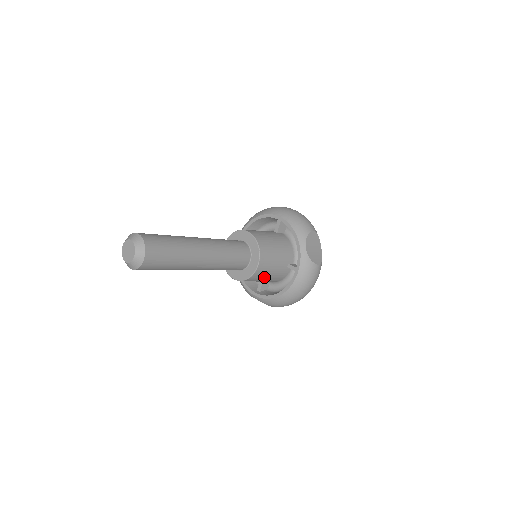
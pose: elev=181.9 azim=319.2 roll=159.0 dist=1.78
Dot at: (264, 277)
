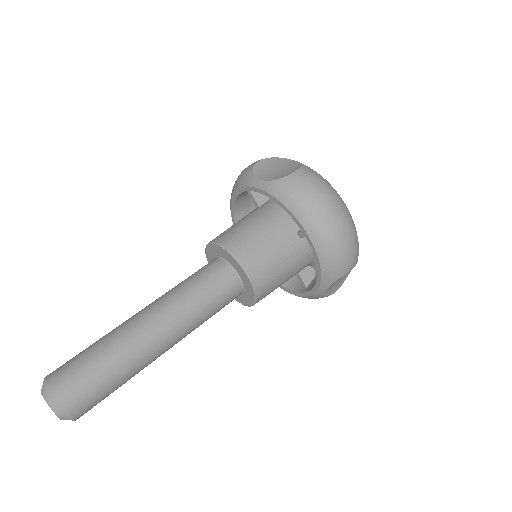
Dot at: occluded
